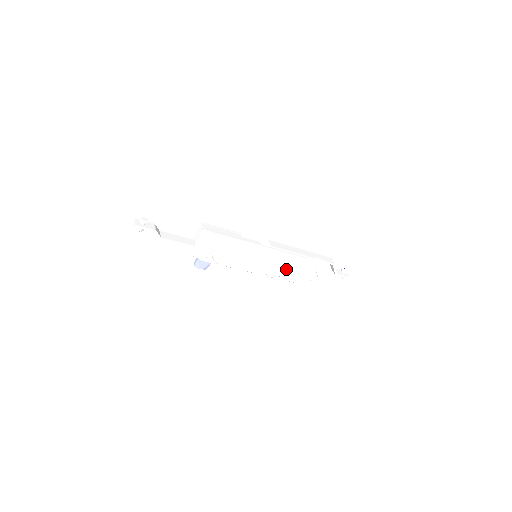
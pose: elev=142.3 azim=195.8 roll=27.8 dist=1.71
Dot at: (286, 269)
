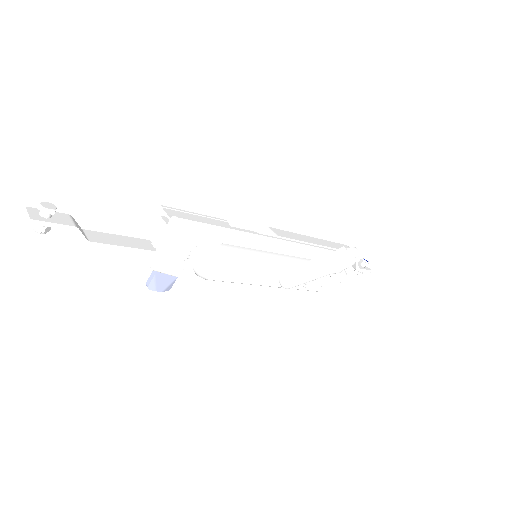
Dot at: (310, 271)
